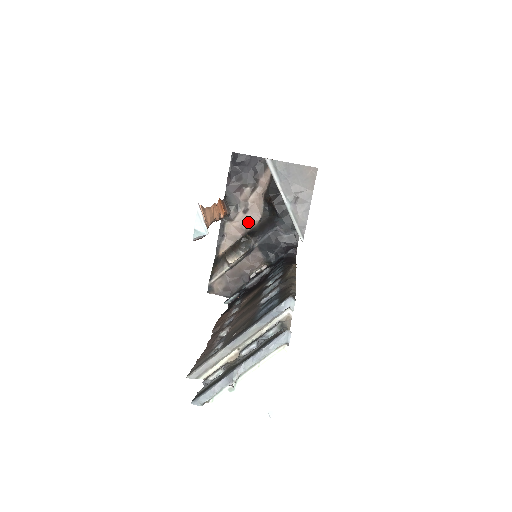
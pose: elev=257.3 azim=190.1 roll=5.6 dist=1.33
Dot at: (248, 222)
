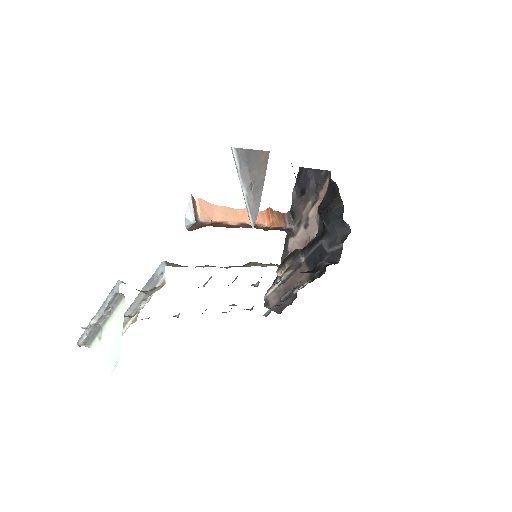
Dot at: (308, 238)
